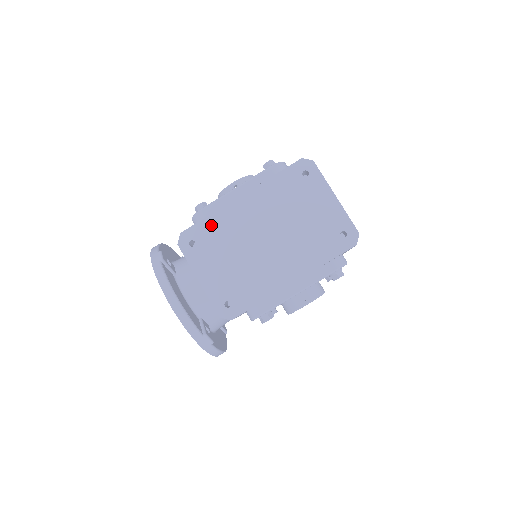
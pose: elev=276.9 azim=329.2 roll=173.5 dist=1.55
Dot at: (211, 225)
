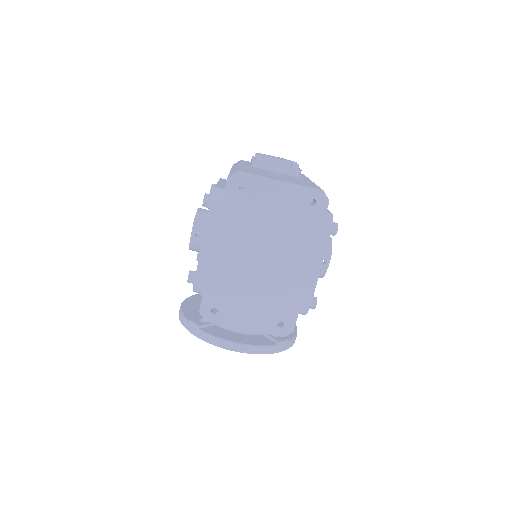
Dot at: (214, 287)
